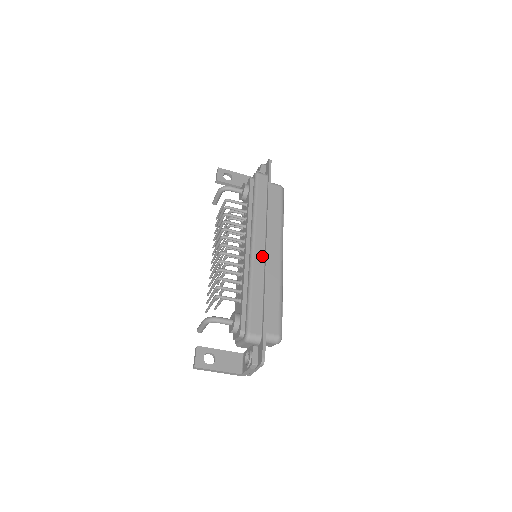
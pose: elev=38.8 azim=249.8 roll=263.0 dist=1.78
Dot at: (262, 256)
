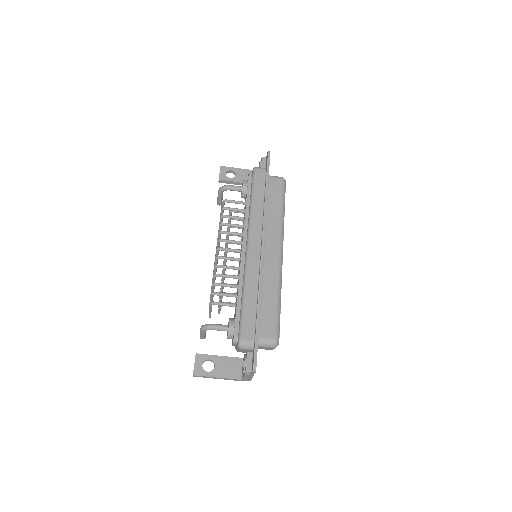
Dot at: (257, 257)
